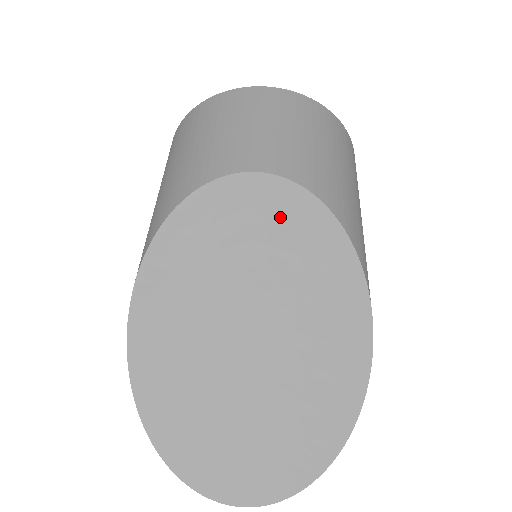
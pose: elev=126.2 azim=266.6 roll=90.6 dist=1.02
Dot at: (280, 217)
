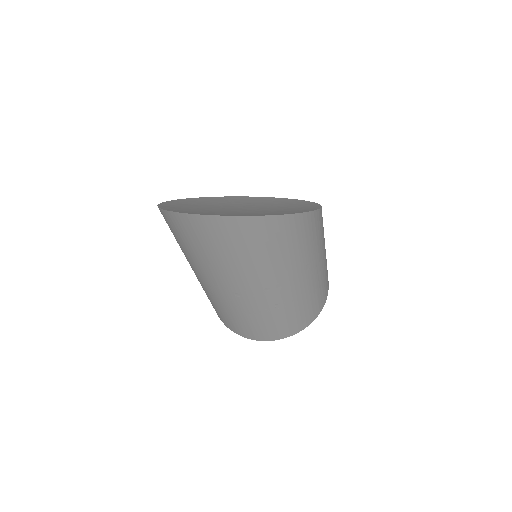
Dot at: (278, 201)
